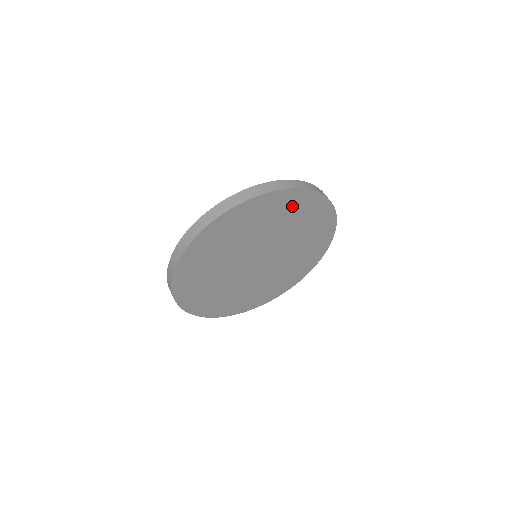
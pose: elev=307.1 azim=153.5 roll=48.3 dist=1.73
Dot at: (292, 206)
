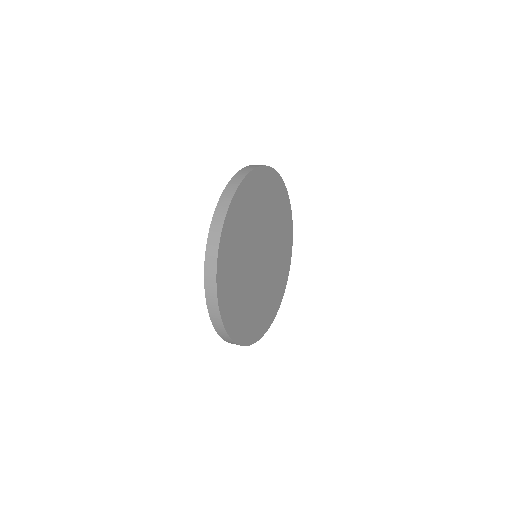
Dot at: (247, 198)
